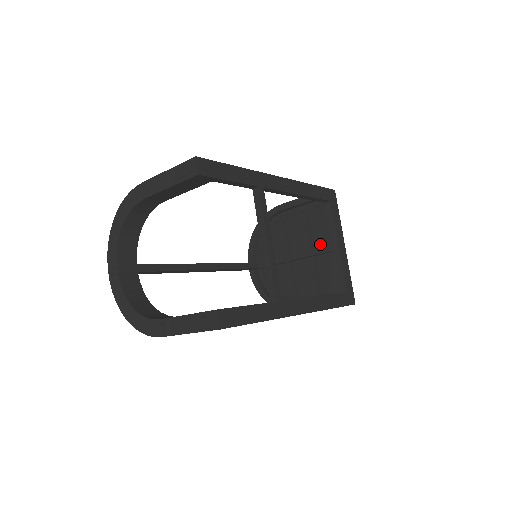
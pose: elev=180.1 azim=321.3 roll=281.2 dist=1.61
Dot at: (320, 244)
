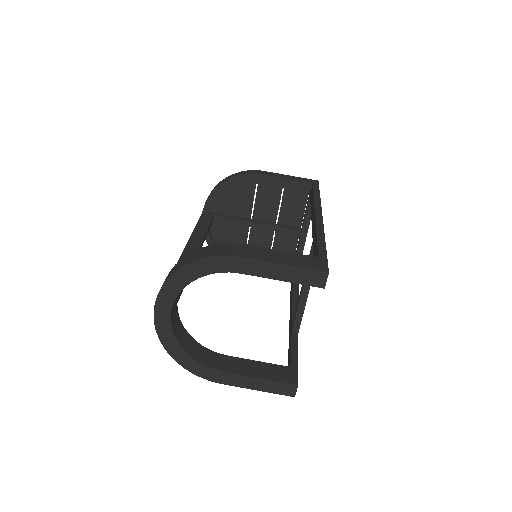
Dot at: (286, 222)
